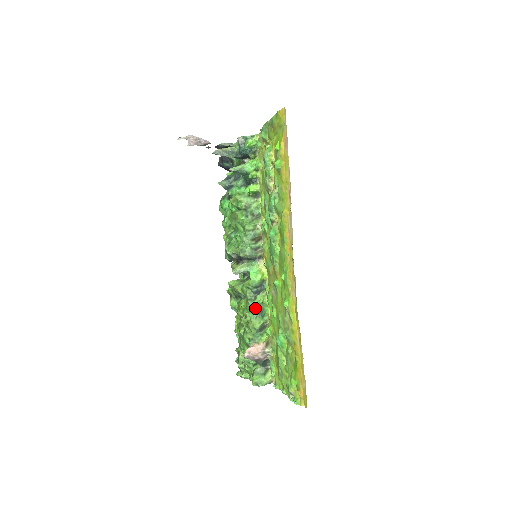
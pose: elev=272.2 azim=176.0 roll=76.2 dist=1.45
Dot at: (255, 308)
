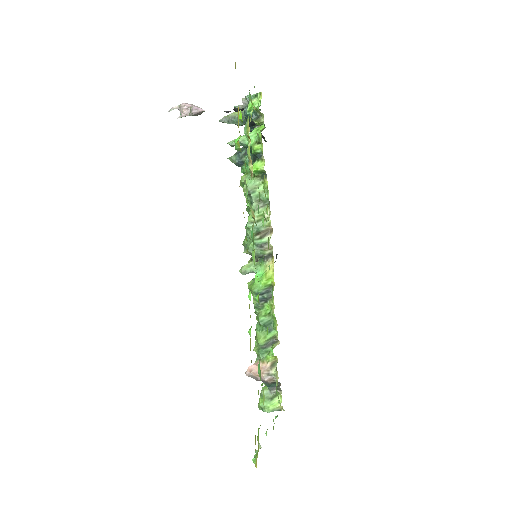
Dot at: (258, 319)
